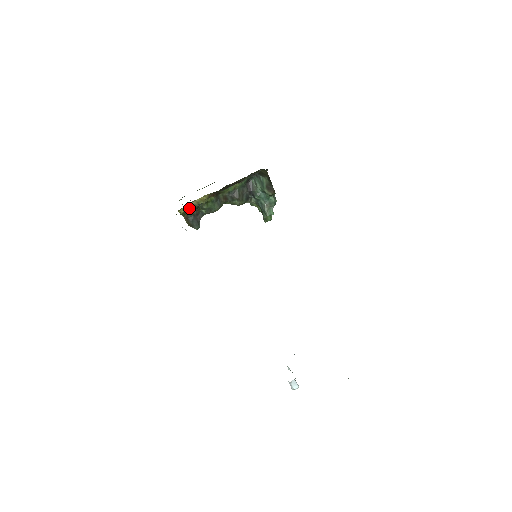
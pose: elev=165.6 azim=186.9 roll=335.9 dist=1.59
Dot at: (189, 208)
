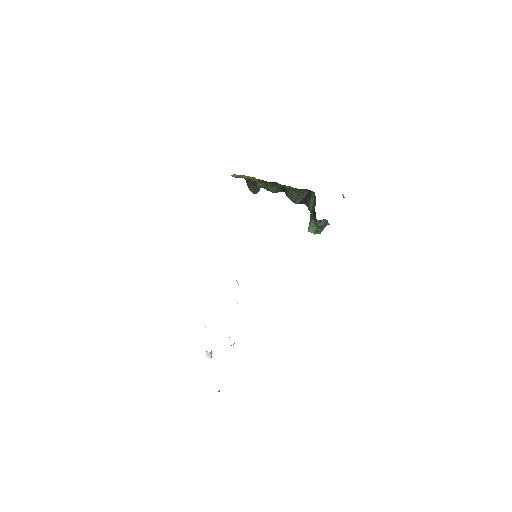
Dot at: (243, 177)
